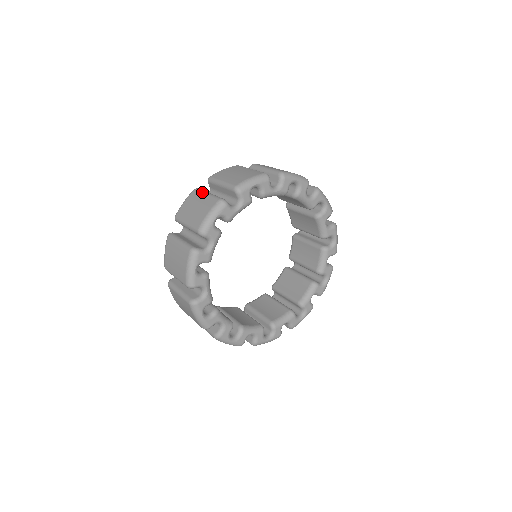
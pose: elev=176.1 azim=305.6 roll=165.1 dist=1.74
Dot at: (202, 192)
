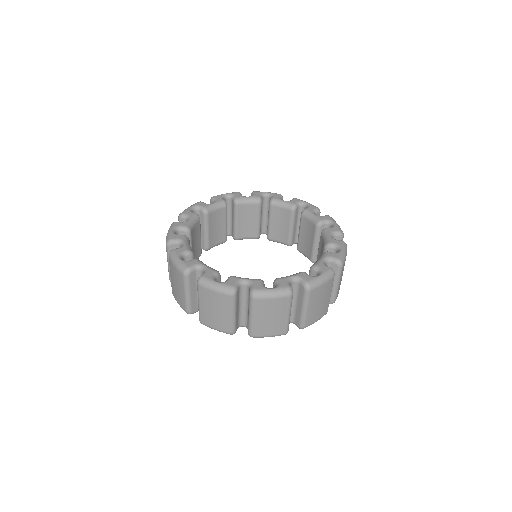
Dot at: occluded
